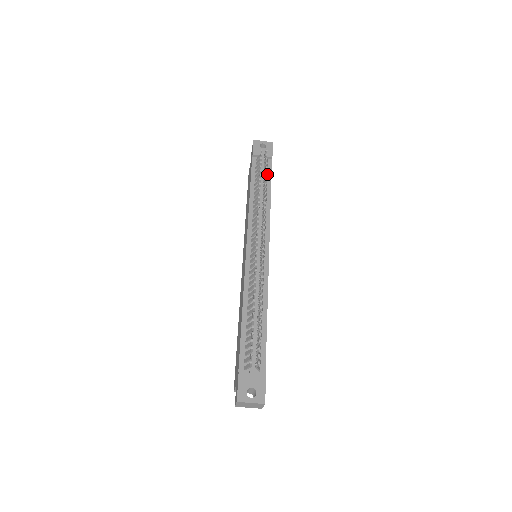
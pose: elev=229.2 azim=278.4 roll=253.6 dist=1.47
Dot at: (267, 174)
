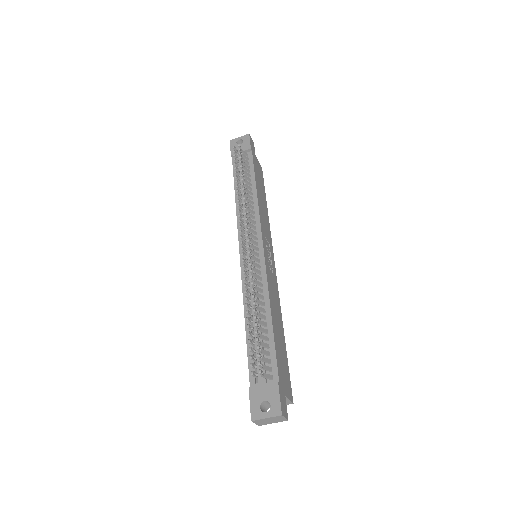
Dot at: (249, 168)
